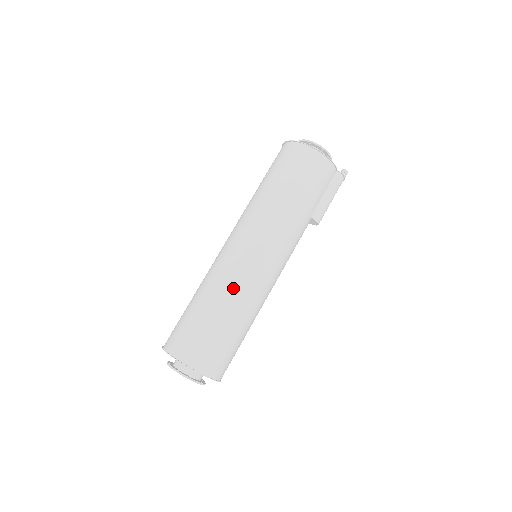
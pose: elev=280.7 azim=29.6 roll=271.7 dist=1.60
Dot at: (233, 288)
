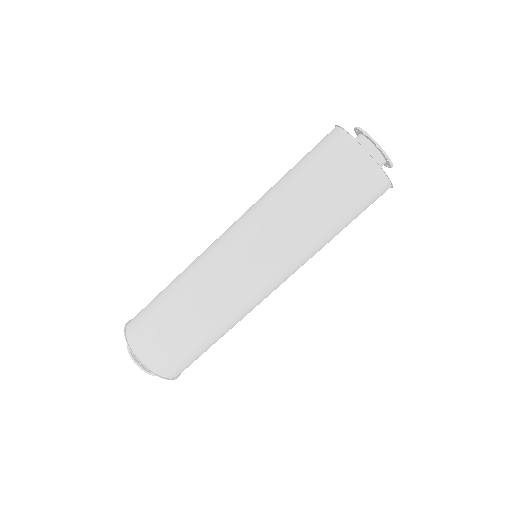
Dot at: (242, 318)
